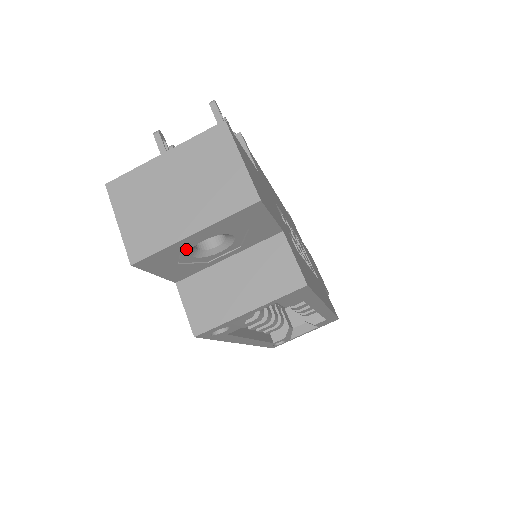
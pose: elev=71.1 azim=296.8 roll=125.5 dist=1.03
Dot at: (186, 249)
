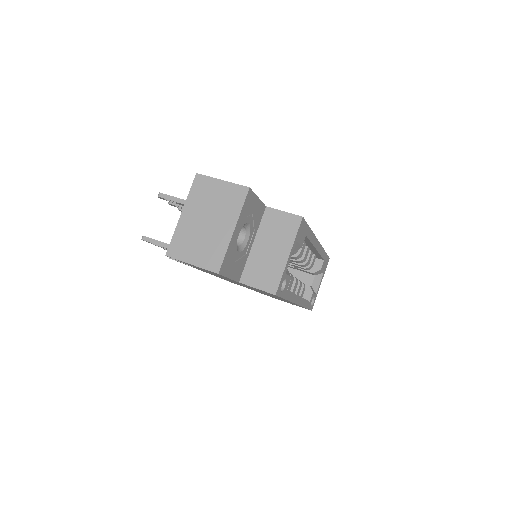
Dot at: (234, 247)
